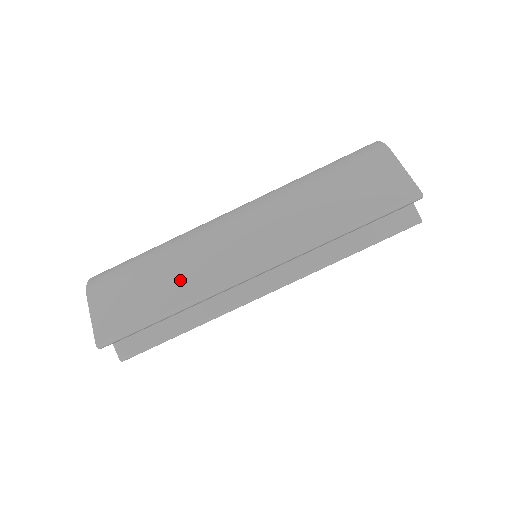
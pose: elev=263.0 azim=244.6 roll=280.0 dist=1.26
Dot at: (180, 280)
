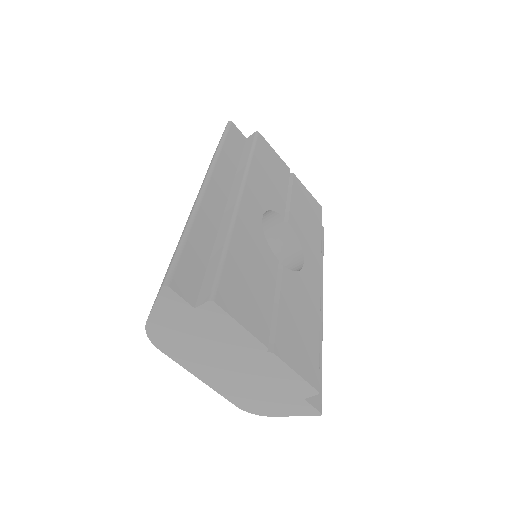
Dot at: occluded
